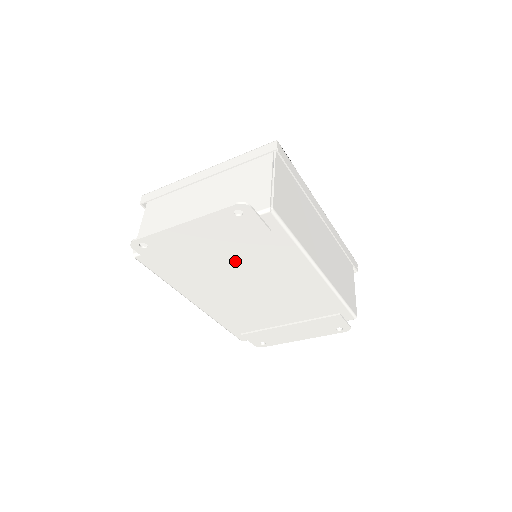
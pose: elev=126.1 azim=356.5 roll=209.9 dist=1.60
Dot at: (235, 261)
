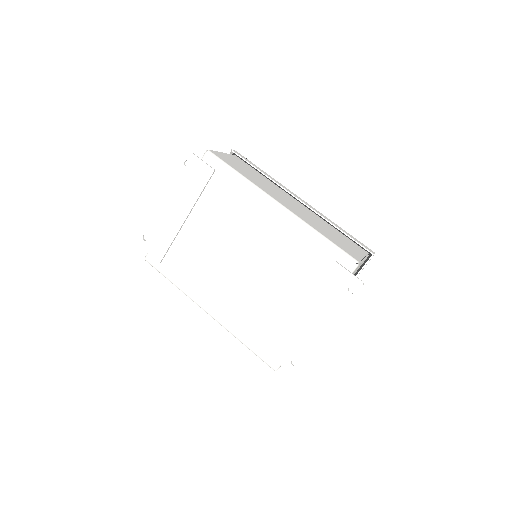
Dot at: (210, 225)
